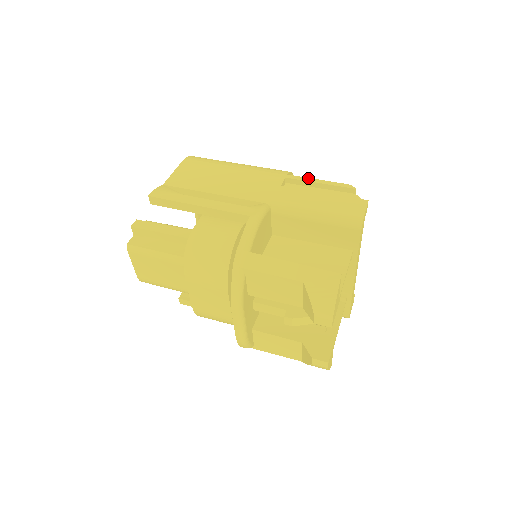
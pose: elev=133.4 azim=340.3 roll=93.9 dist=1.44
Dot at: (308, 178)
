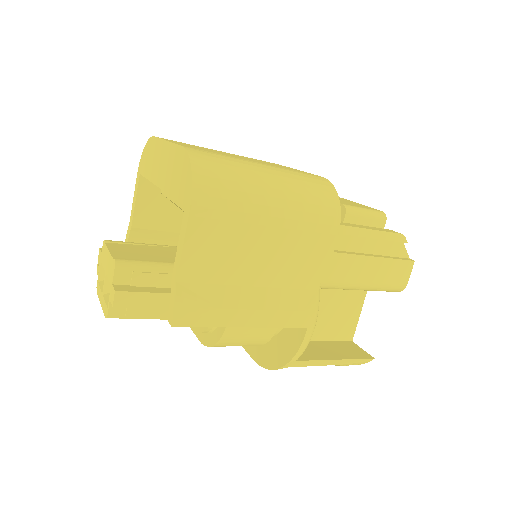
Dot at: (364, 230)
